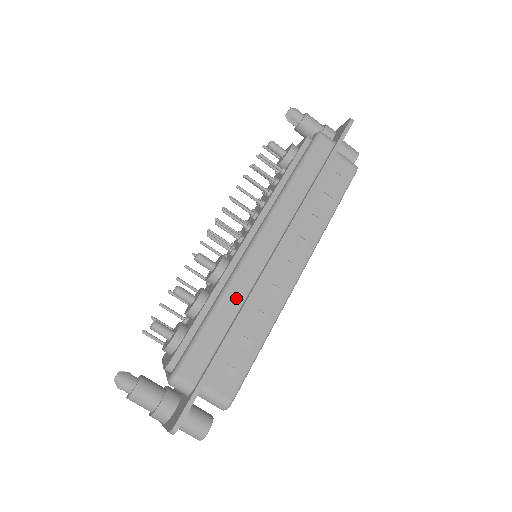
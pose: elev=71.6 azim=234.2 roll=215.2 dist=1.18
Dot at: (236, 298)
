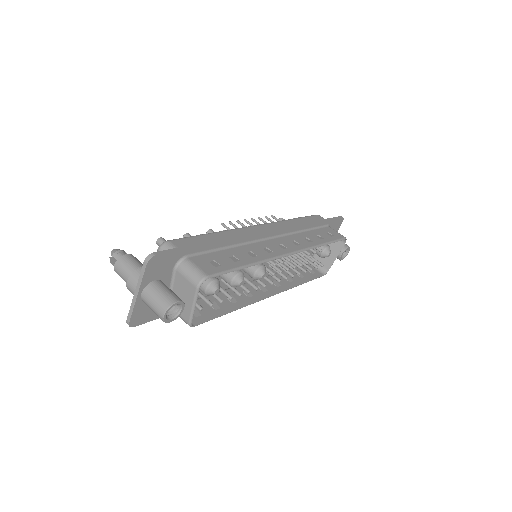
Dot at: (233, 235)
